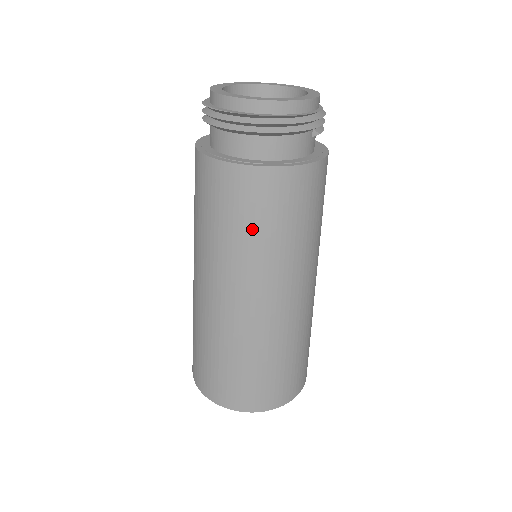
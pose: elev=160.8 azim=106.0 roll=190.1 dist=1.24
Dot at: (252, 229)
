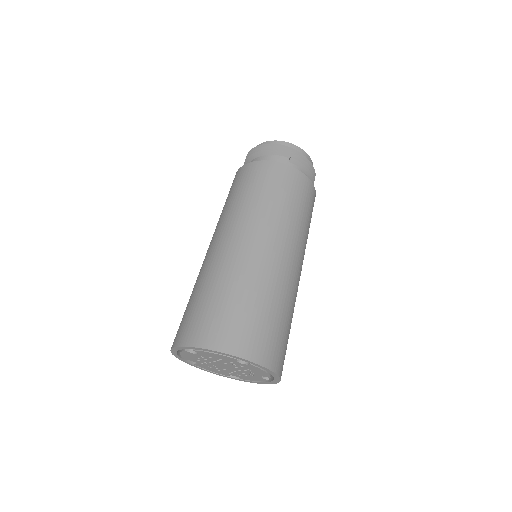
Dot at: (233, 196)
